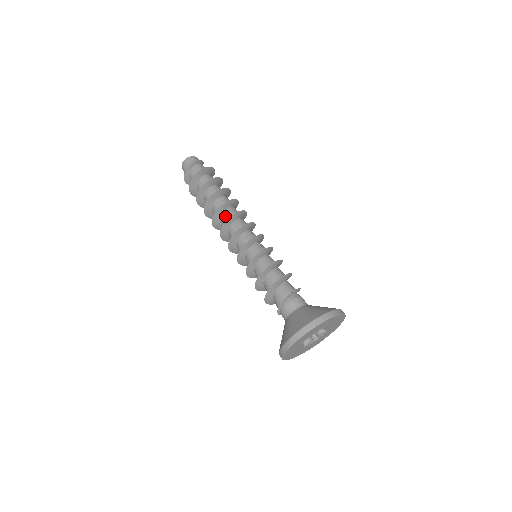
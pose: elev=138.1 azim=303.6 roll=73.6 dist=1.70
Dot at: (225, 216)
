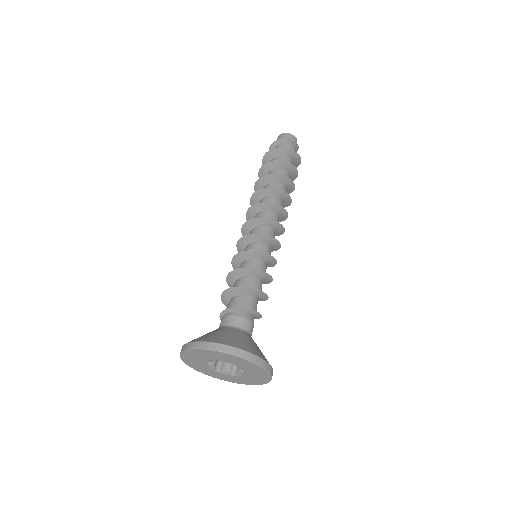
Dot at: (262, 201)
